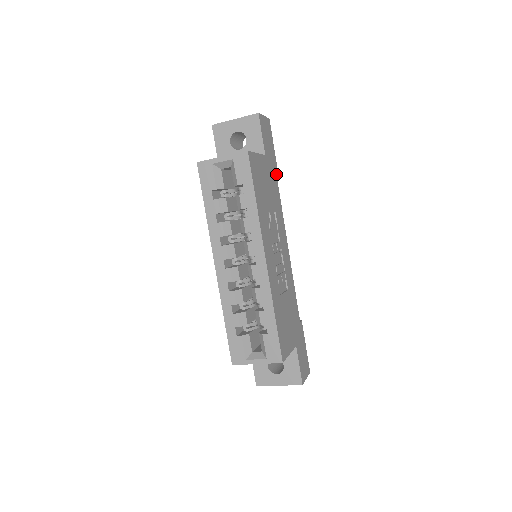
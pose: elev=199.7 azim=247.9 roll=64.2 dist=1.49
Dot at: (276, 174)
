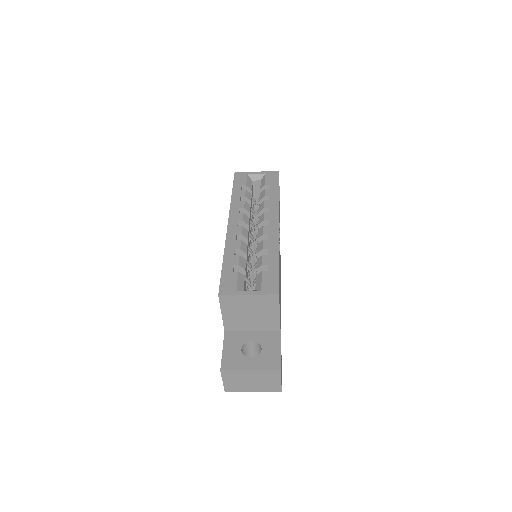
Dot at: occluded
